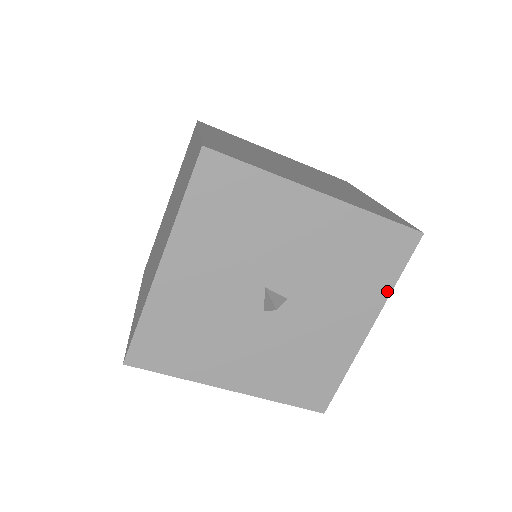
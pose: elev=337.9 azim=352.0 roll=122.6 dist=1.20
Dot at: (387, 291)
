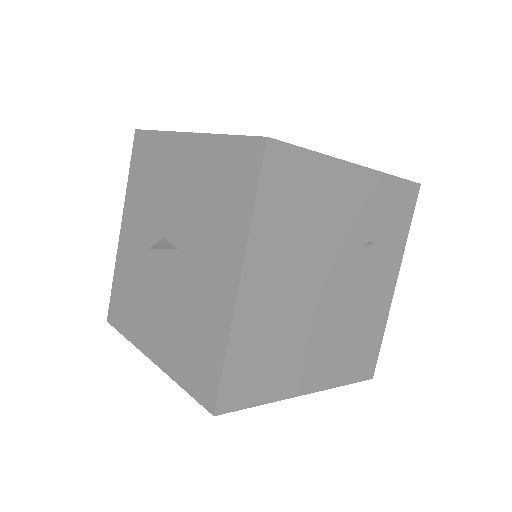
Dot at: (247, 225)
